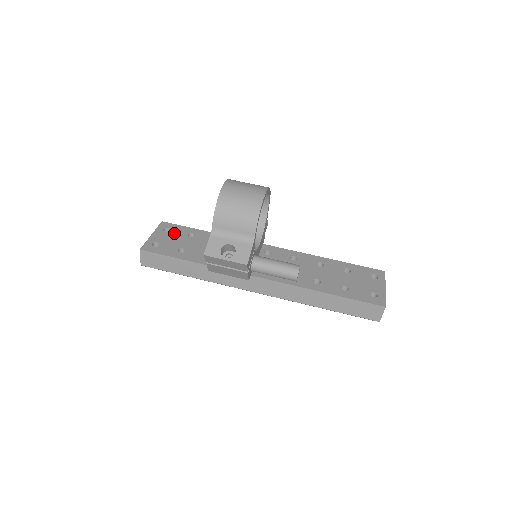
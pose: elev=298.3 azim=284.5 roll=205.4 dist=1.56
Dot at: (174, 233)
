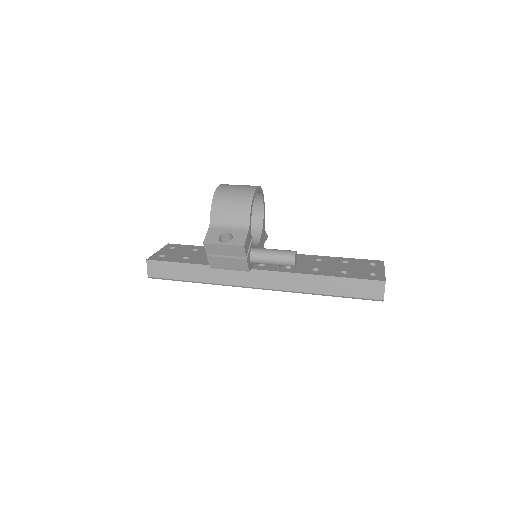
Dot at: (179, 249)
